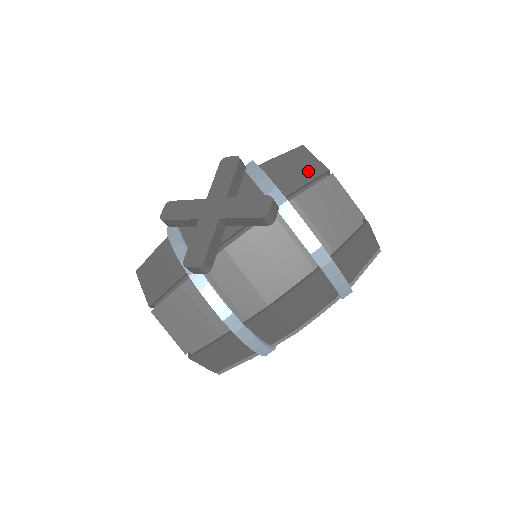
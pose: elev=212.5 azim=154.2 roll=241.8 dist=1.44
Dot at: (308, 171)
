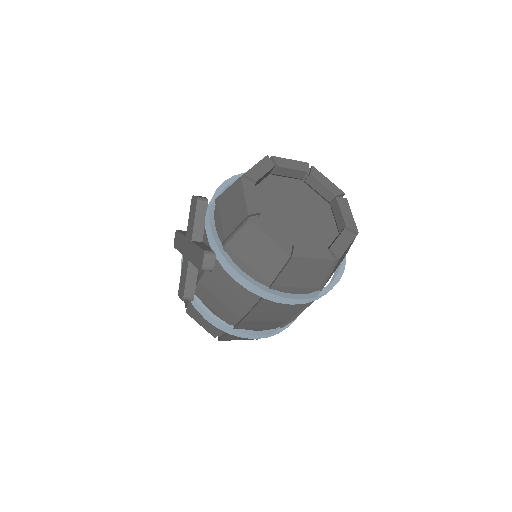
Dot at: (237, 214)
